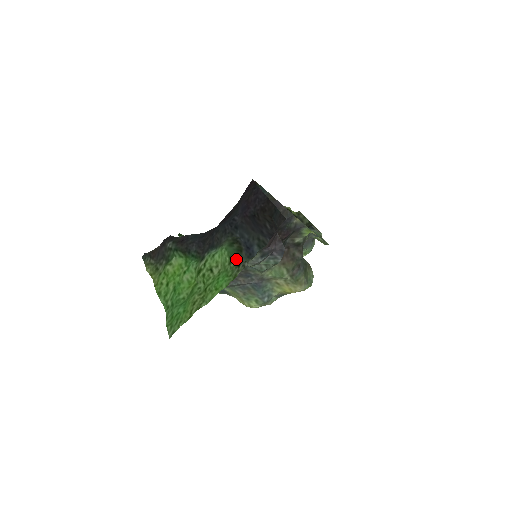
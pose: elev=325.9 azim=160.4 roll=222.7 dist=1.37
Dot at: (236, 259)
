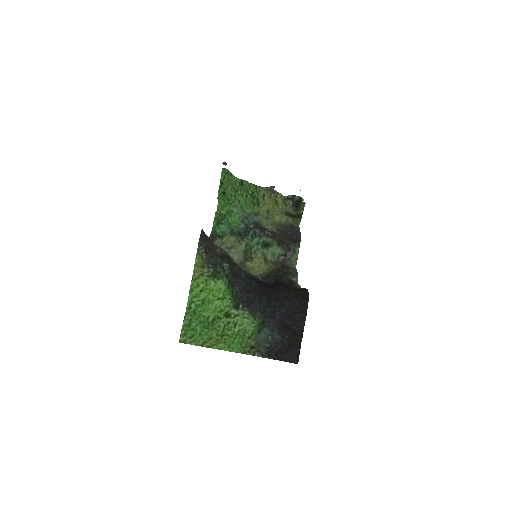
Dot at: (254, 341)
